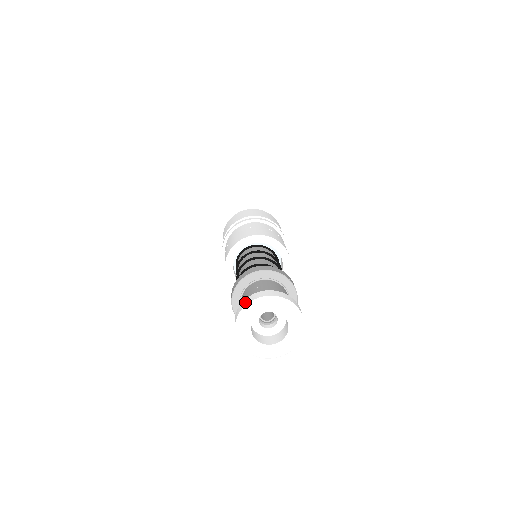
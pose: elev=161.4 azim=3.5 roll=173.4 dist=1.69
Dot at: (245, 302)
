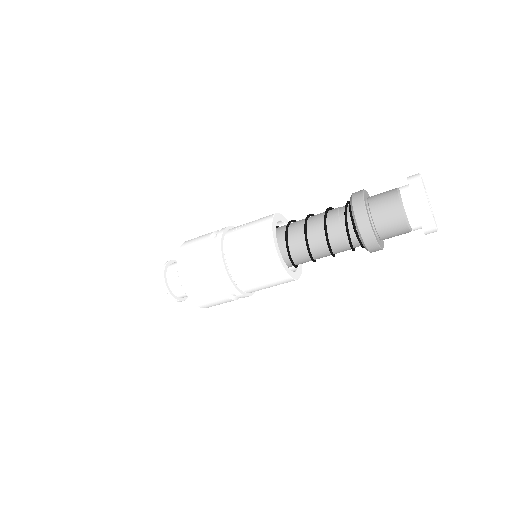
Dot at: occluded
